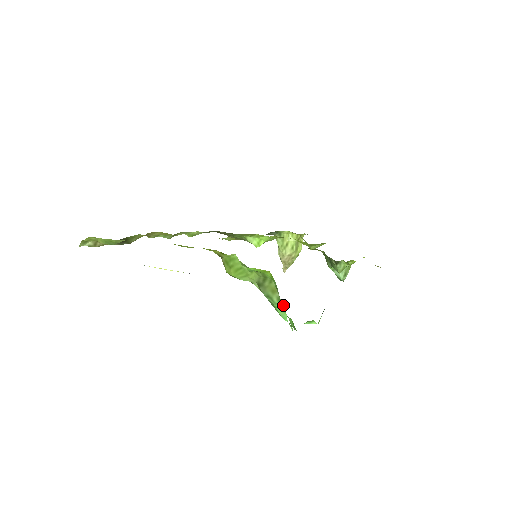
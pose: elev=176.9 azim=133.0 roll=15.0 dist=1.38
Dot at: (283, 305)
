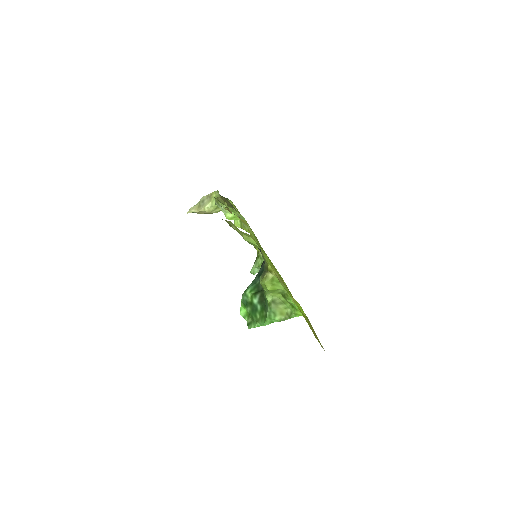
Dot at: (276, 321)
